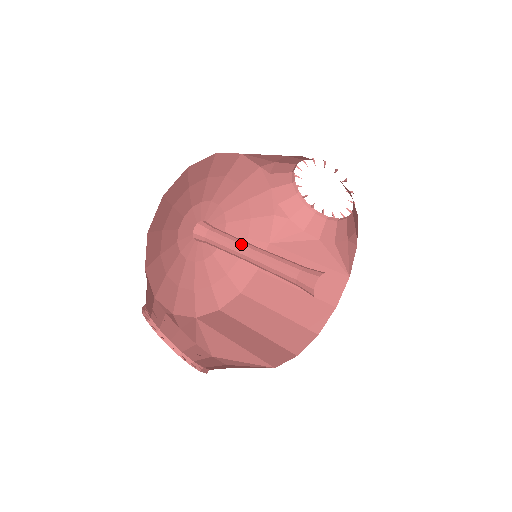
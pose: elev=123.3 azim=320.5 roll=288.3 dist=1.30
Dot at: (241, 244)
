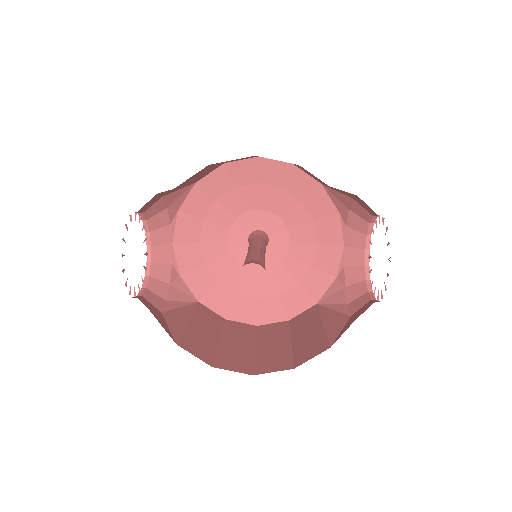
Dot at: (256, 243)
